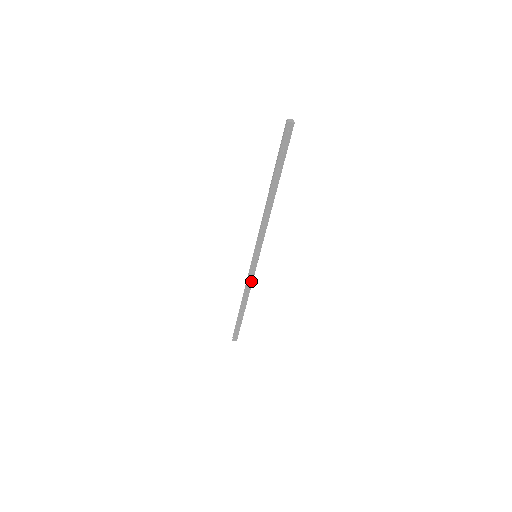
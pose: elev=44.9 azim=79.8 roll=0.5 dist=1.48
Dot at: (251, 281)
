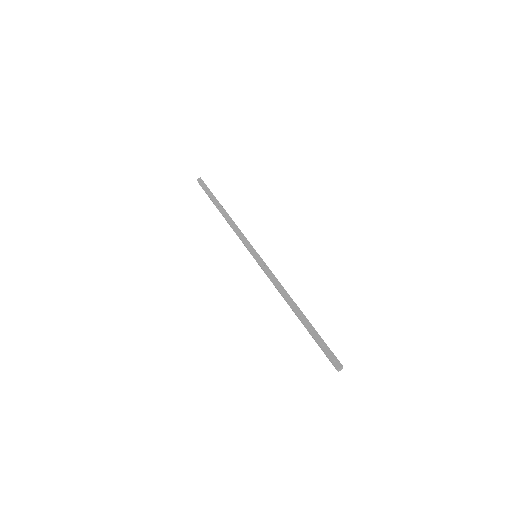
Dot at: (274, 277)
